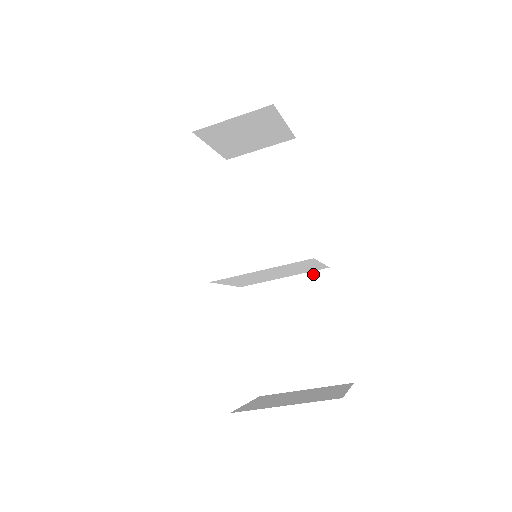
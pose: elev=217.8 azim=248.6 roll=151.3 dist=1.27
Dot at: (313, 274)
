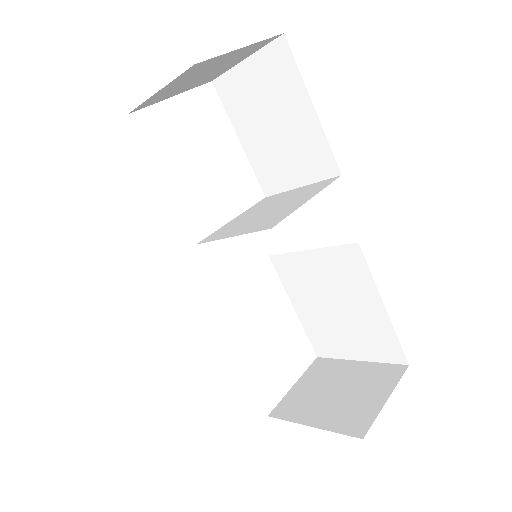
Dot at: (340, 249)
